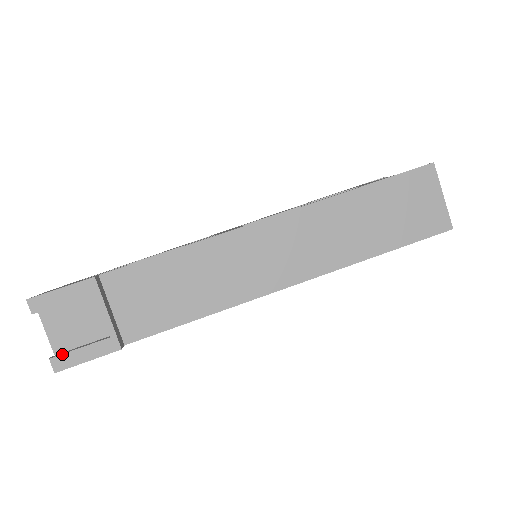
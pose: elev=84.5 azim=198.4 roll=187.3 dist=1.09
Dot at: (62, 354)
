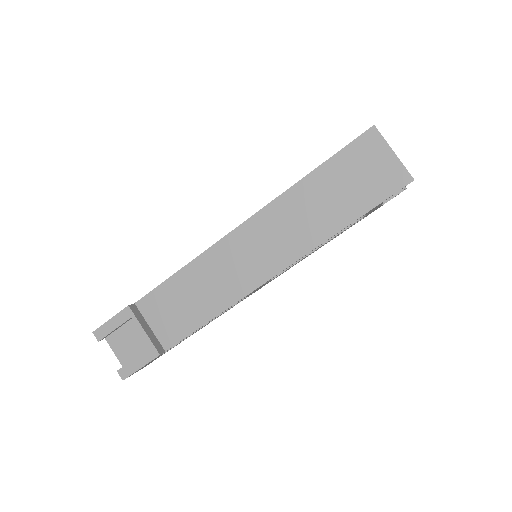
Dot at: (124, 366)
